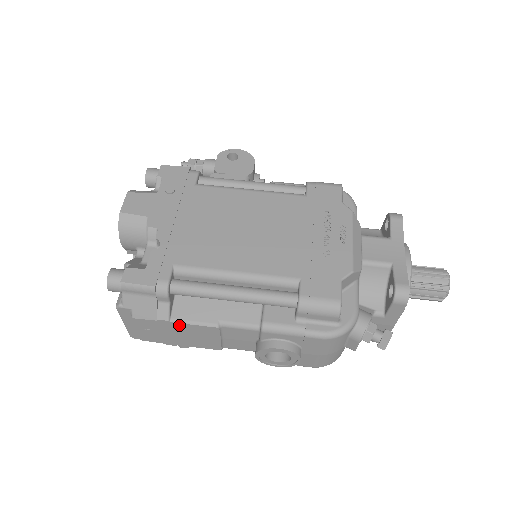
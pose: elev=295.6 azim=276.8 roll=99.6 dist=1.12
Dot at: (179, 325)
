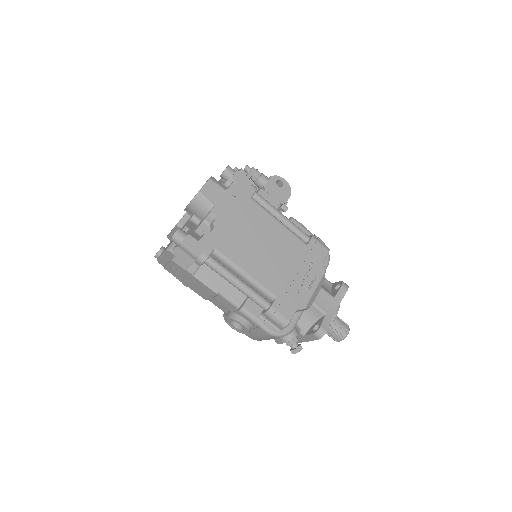
Dot at: (196, 279)
